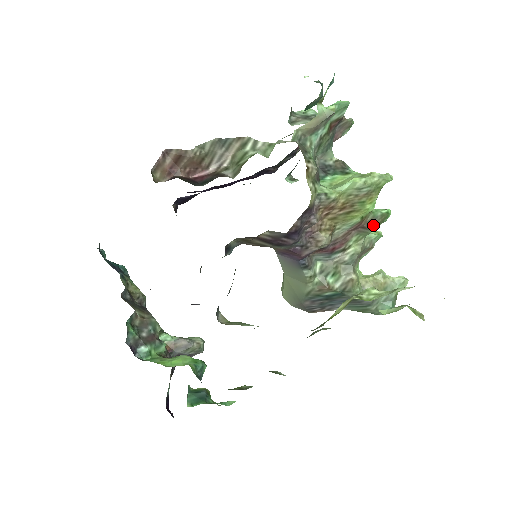
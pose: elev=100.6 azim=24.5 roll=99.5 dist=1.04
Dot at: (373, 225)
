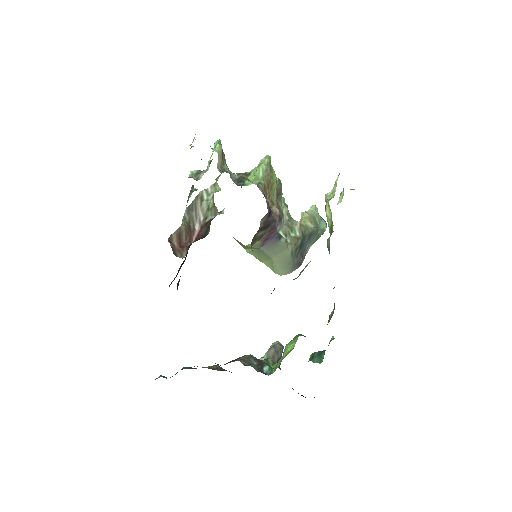
Dot at: (280, 190)
